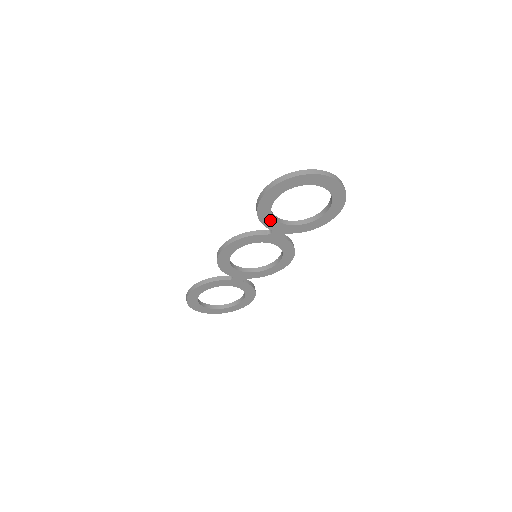
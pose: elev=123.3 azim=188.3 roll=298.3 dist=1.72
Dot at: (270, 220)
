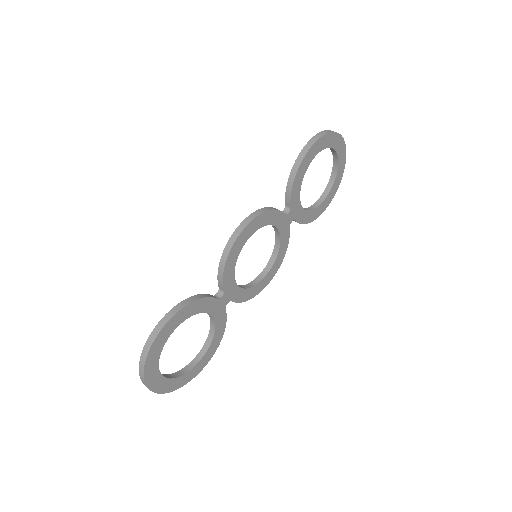
Dot at: (297, 189)
